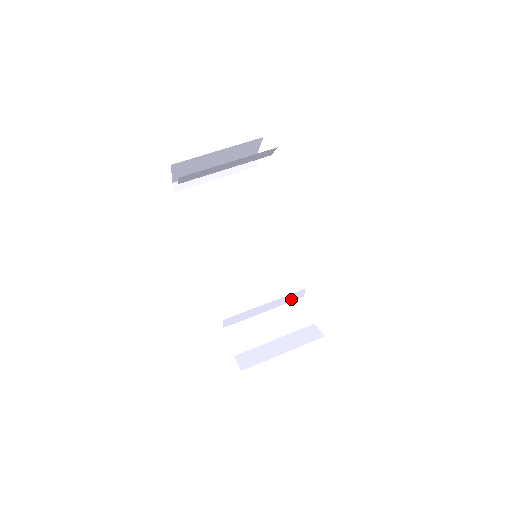
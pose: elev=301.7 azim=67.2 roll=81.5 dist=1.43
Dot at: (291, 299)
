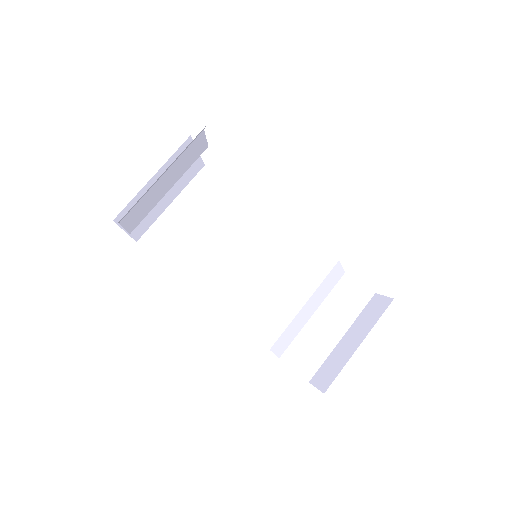
Dot at: (332, 283)
